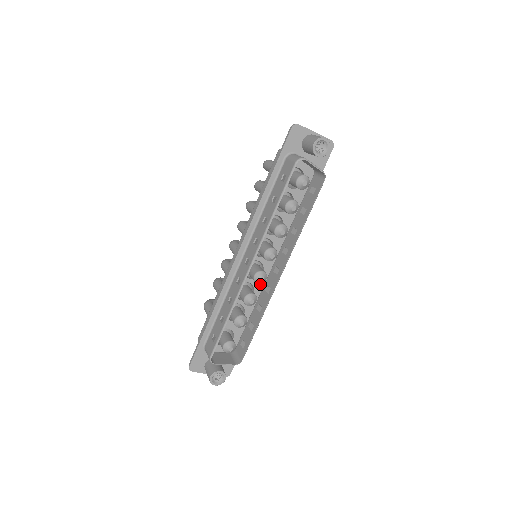
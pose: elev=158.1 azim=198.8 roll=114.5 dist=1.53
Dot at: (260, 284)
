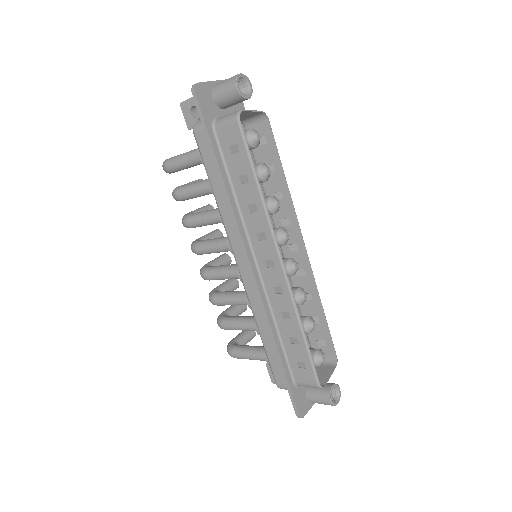
Dot at: occluded
